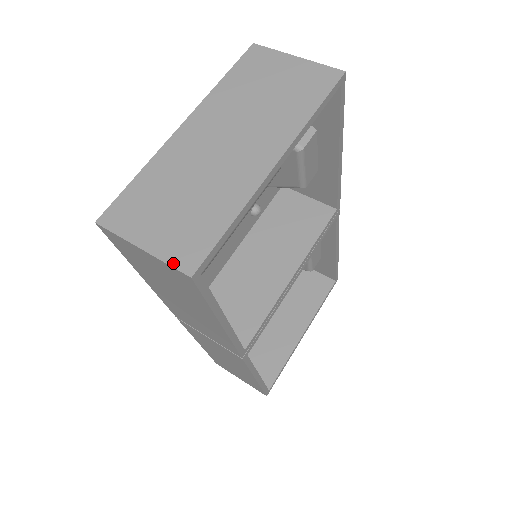
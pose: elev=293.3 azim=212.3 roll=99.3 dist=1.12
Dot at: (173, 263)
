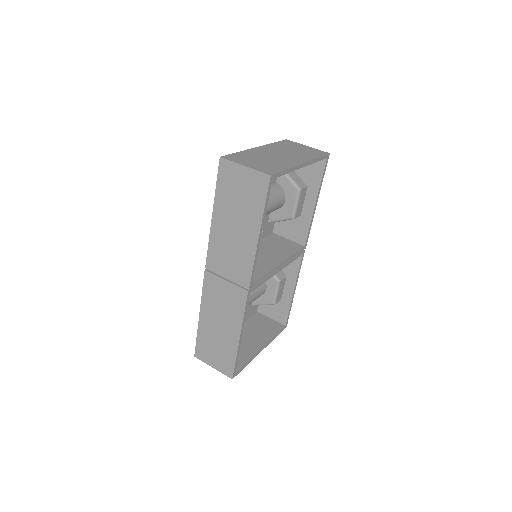
Dot at: (261, 171)
